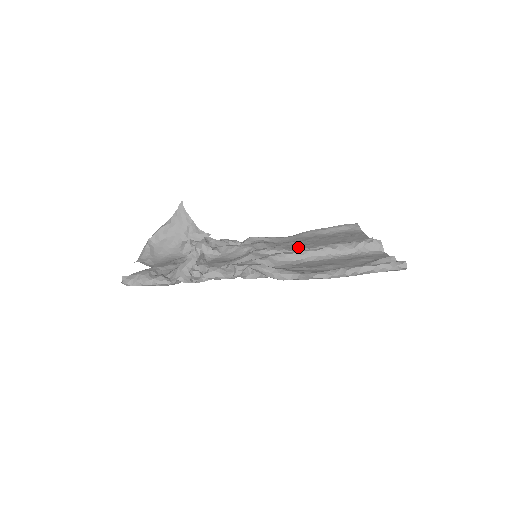
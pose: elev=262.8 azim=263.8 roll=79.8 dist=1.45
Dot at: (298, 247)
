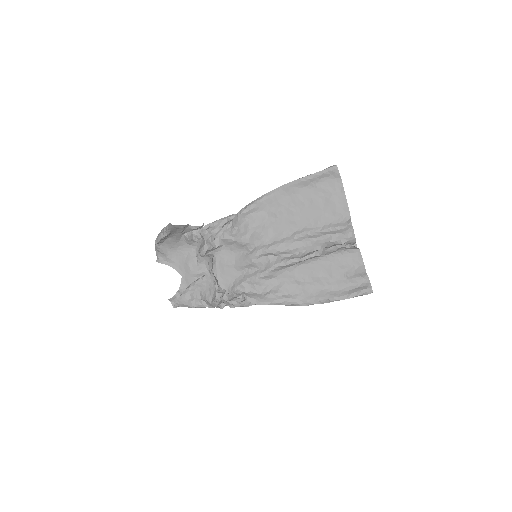
Dot at: (286, 227)
